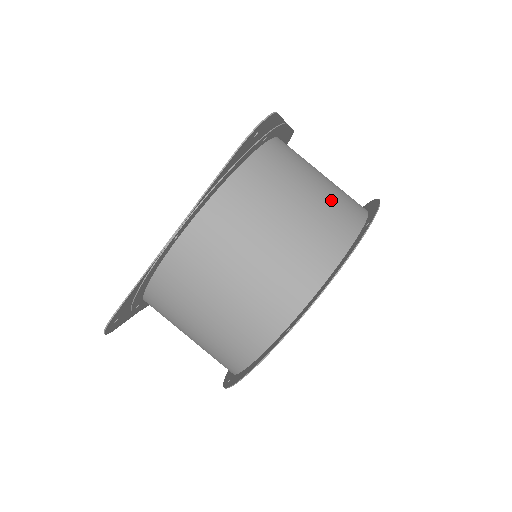
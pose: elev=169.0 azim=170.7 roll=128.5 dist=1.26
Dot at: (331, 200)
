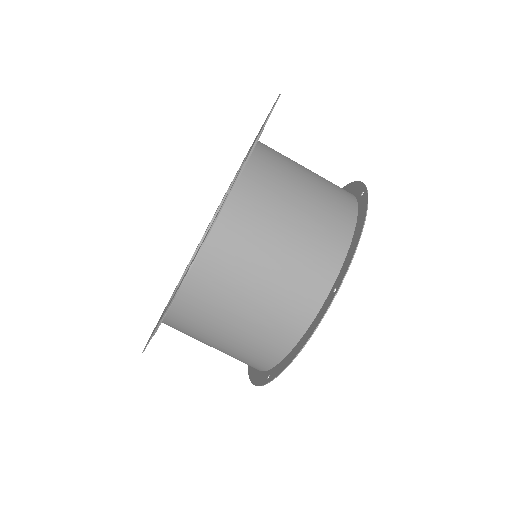
Dot at: (297, 264)
